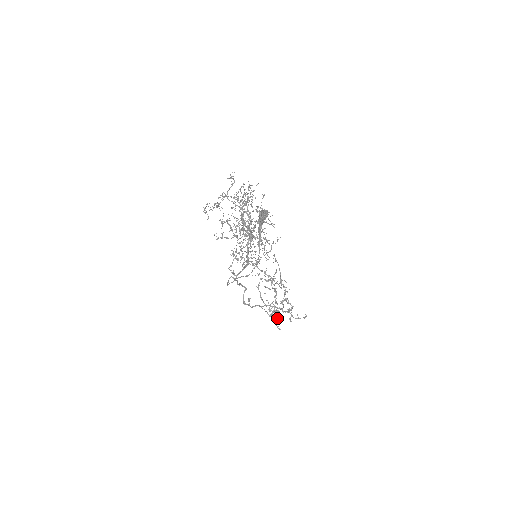
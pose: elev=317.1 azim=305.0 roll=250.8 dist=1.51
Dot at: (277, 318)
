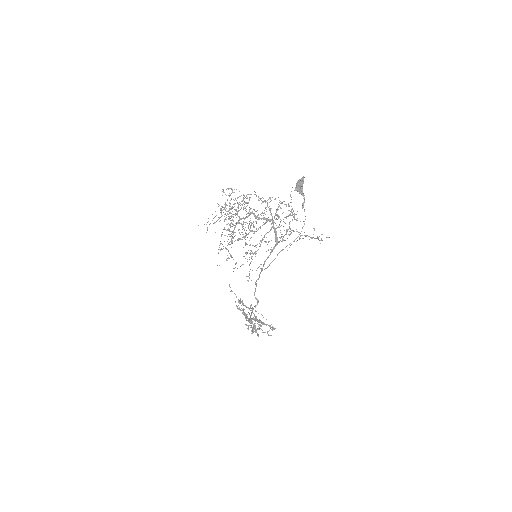
Dot at: (258, 335)
